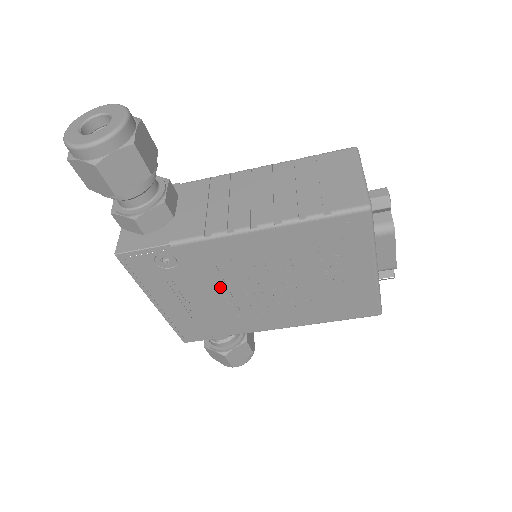
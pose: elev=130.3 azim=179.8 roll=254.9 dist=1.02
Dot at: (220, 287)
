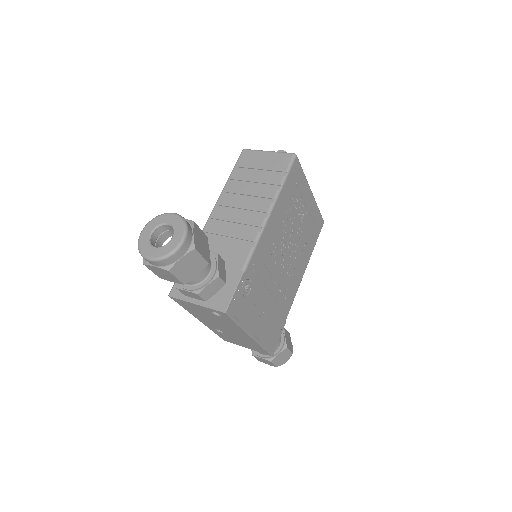
Dot at: (271, 280)
